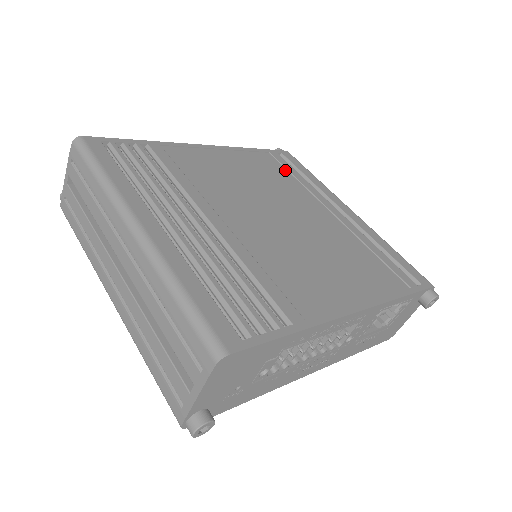
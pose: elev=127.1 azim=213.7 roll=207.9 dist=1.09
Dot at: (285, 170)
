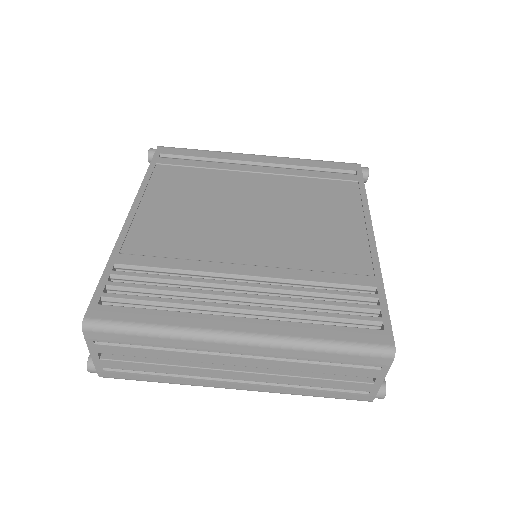
Dot at: (188, 168)
